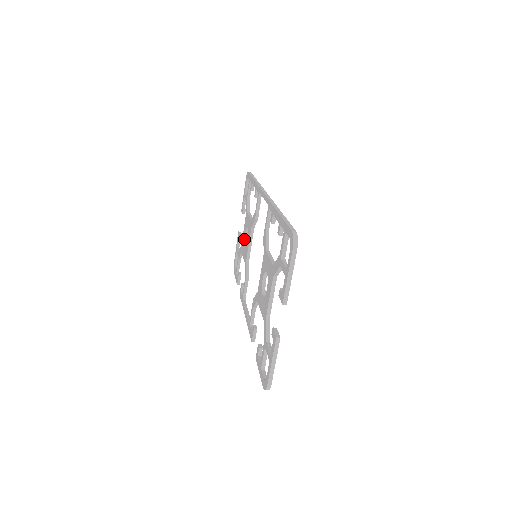
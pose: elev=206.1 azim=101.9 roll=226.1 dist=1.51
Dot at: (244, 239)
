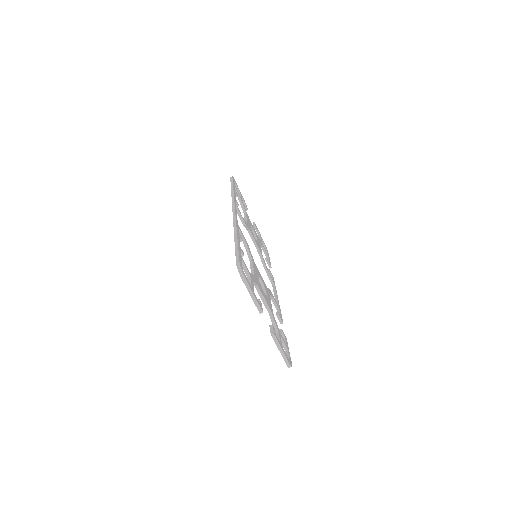
Dot at: occluded
